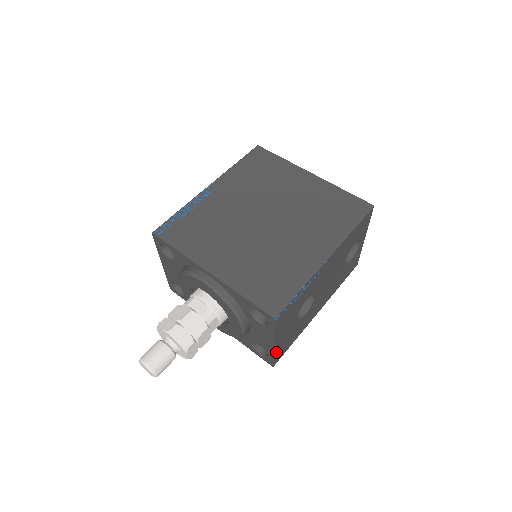
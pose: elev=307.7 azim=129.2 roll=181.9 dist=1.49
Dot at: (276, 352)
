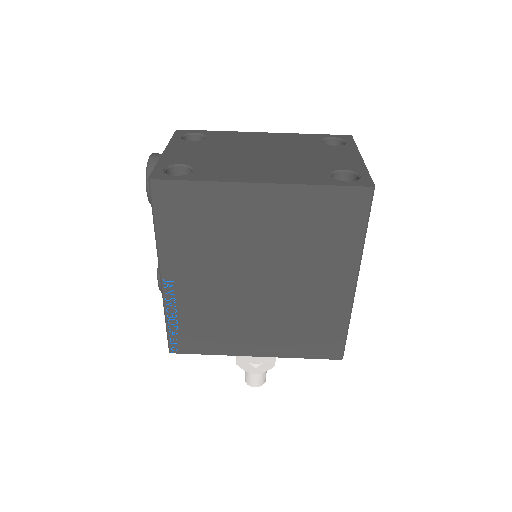
Dot at: occluded
